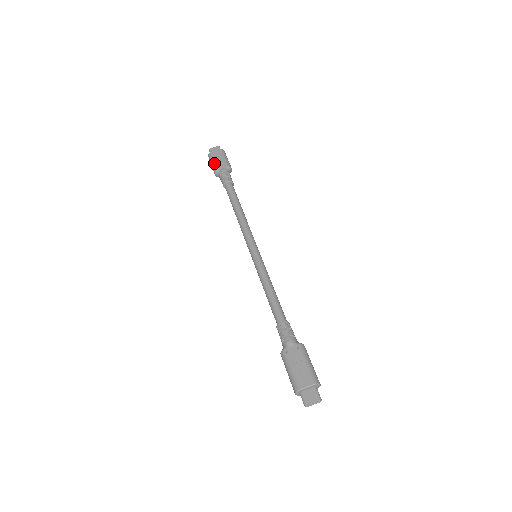
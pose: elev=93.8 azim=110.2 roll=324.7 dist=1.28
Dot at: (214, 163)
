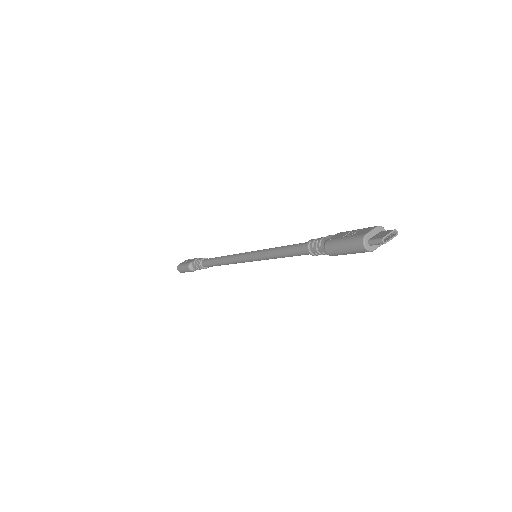
Dot at: (185, 263)
